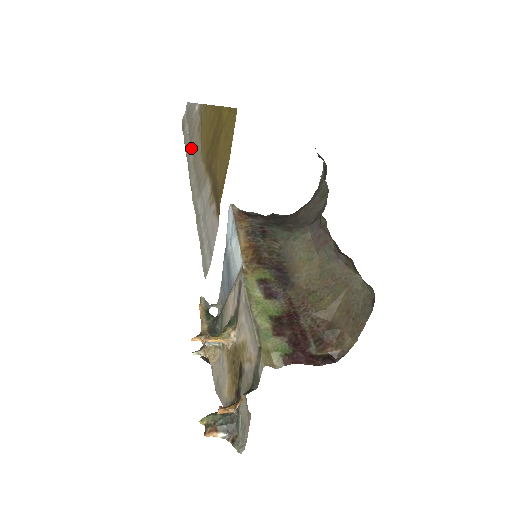
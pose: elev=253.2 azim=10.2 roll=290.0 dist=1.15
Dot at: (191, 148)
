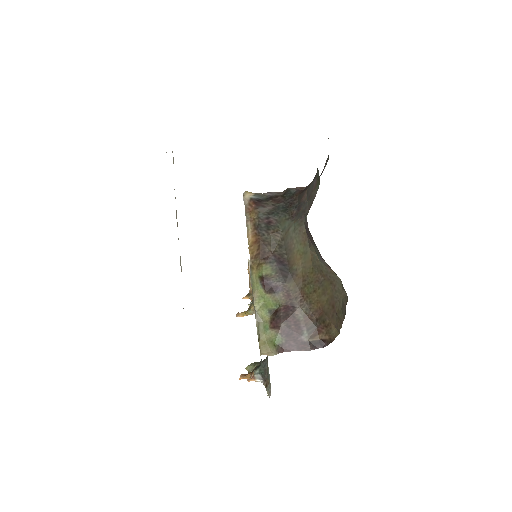
Dot at: occluded
